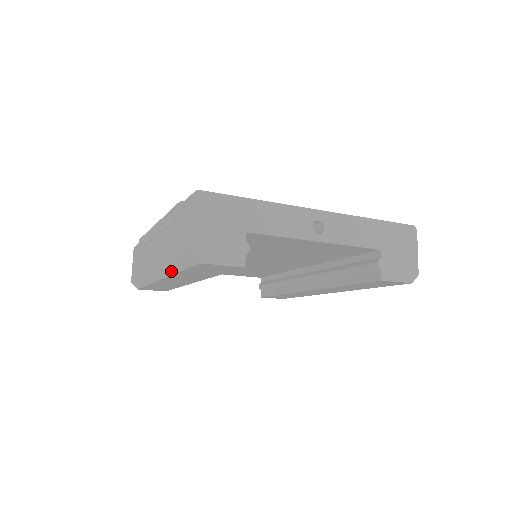
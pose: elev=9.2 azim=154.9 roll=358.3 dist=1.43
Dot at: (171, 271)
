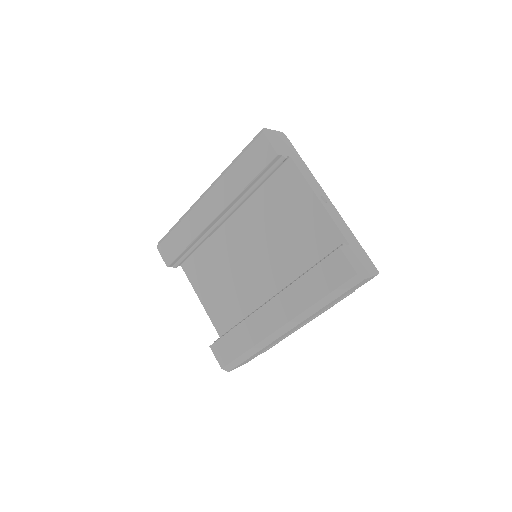
Dot at: (226, 171)
